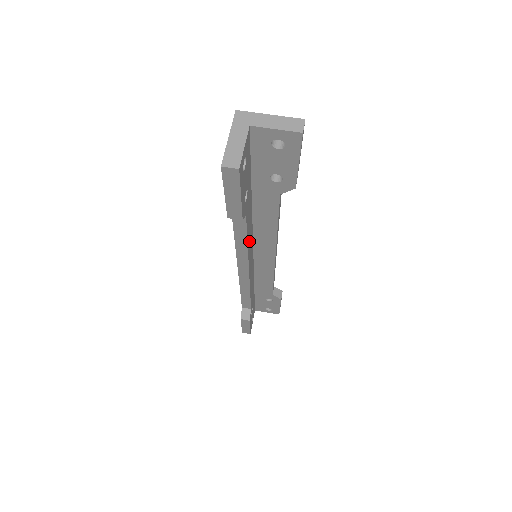
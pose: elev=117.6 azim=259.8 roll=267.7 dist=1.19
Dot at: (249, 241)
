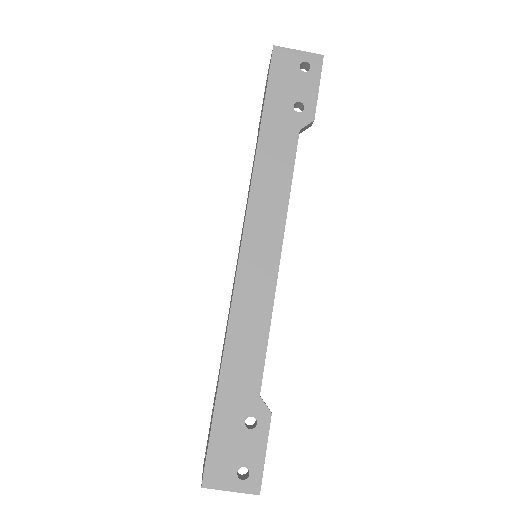
Dot at: occluded
